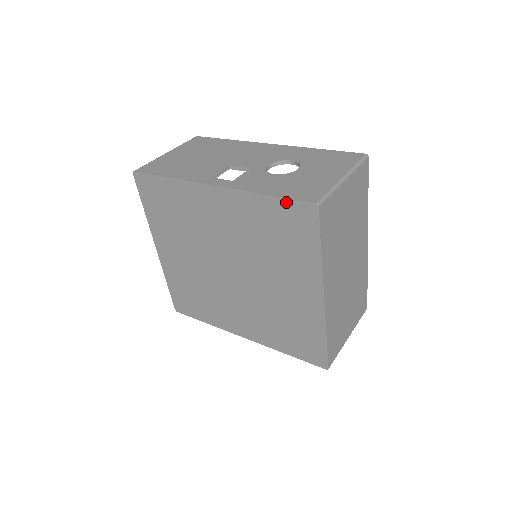
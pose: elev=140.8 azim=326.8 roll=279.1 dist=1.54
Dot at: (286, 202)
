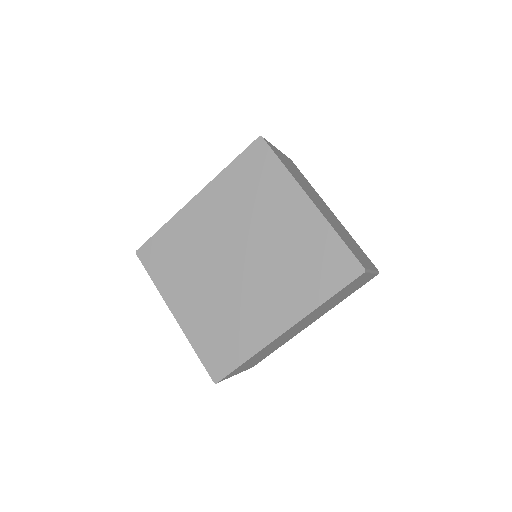
Dot at: (243, 155)
